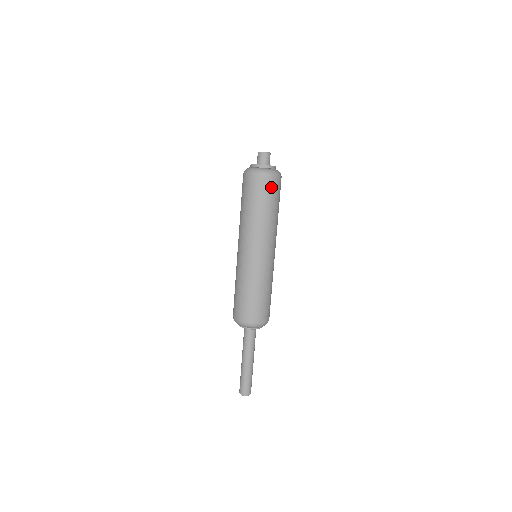
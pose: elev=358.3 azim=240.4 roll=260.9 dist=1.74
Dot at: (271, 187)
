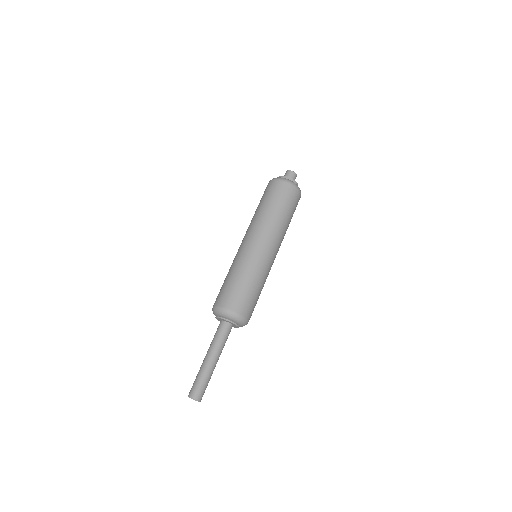
Dot at: (293, 196)
